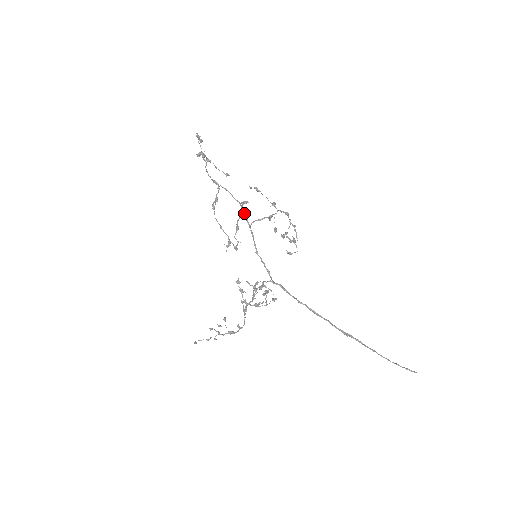
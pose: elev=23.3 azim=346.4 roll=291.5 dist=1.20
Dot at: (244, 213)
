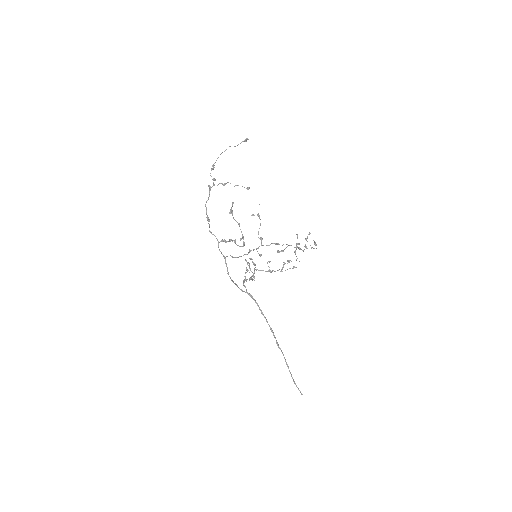
Dot at: occluded
